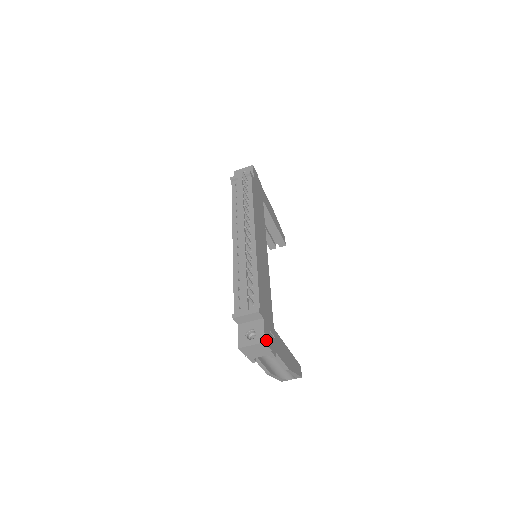
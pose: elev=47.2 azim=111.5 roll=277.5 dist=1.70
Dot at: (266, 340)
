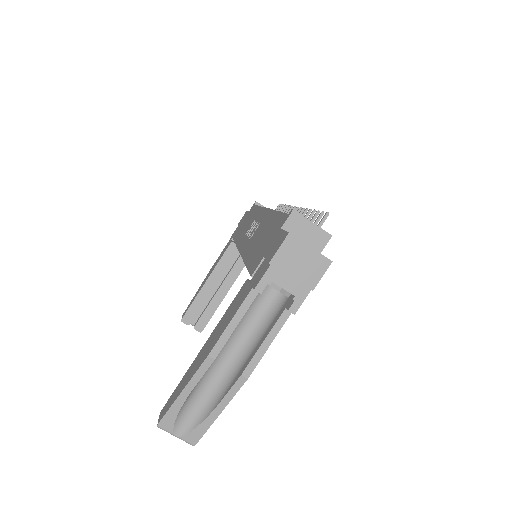
Dot at: (326, 266)
